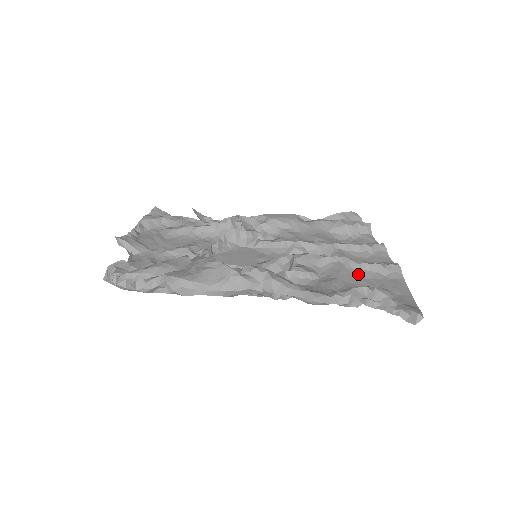
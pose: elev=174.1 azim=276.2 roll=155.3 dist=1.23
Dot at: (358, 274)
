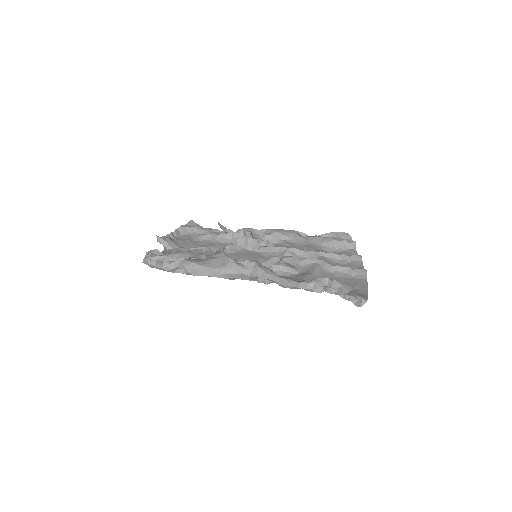
Dot at: (331, 273)
